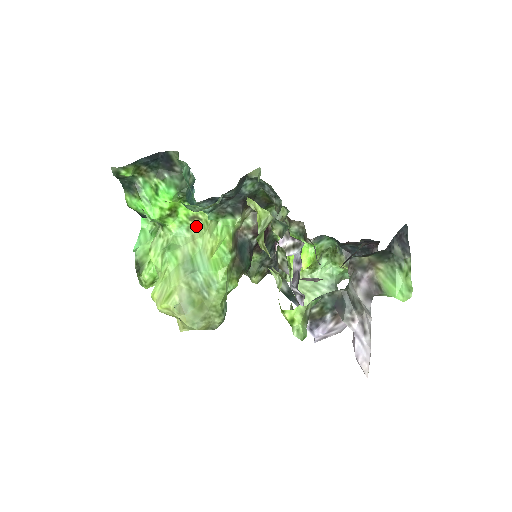
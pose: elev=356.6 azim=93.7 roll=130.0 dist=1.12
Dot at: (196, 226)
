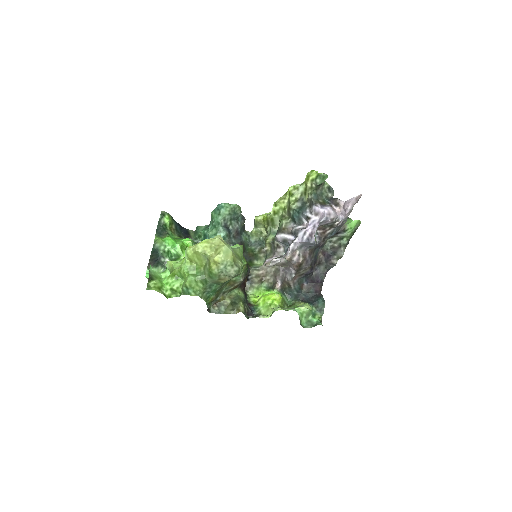
Dot at: occluded
